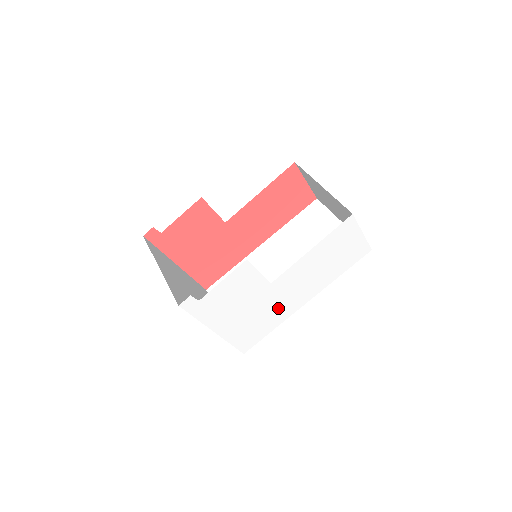
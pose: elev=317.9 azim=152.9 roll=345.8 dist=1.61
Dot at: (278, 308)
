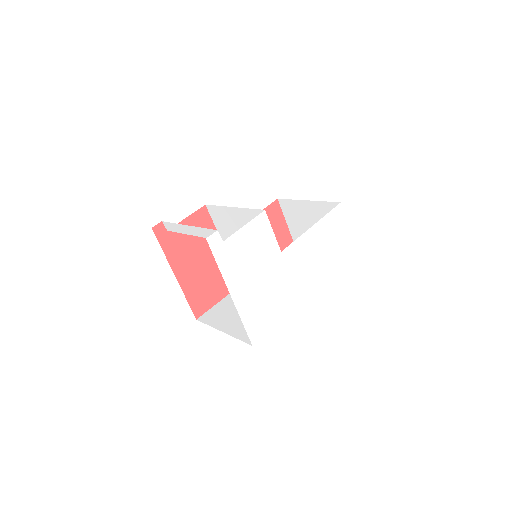
Dot at: (285, 290)
